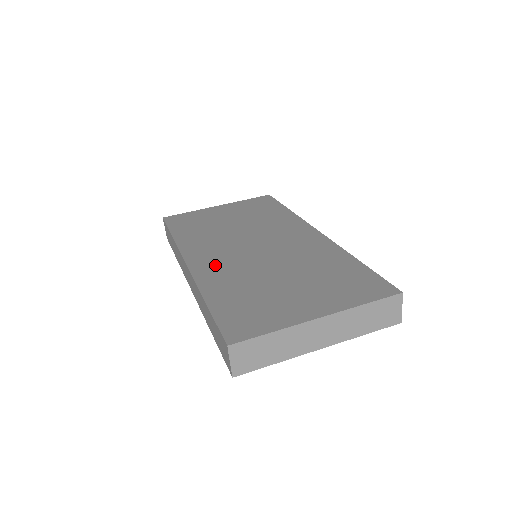
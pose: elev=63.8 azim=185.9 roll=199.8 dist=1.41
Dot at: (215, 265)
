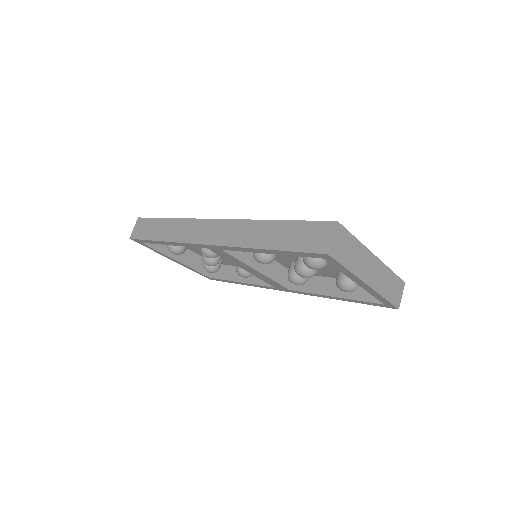
Dot at: occluded
